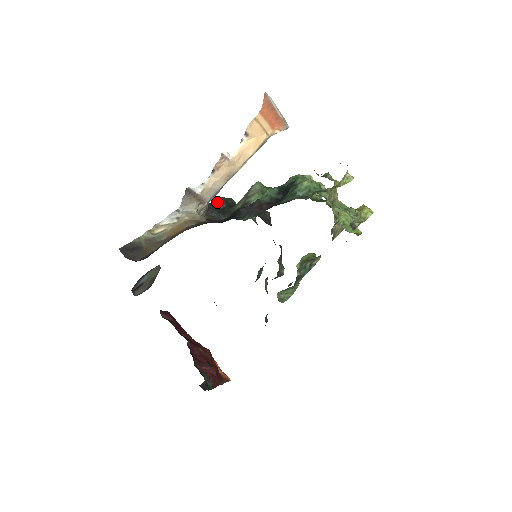
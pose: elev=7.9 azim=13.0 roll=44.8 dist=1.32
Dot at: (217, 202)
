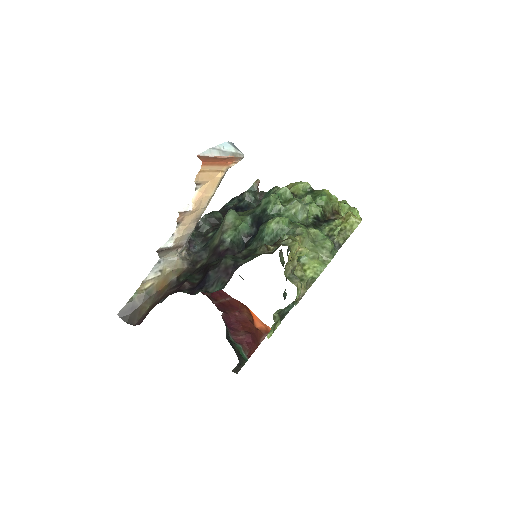
Dot at: (200, 225)
